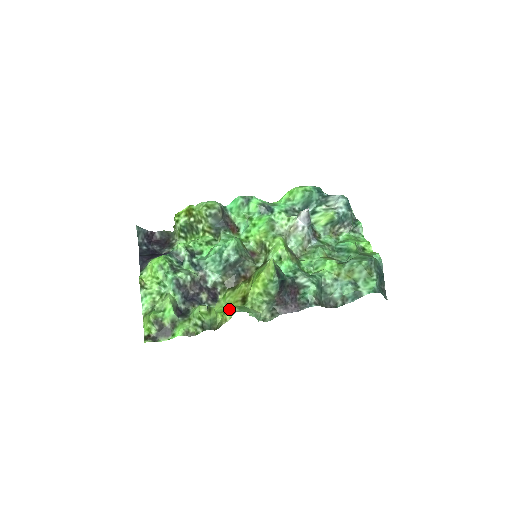
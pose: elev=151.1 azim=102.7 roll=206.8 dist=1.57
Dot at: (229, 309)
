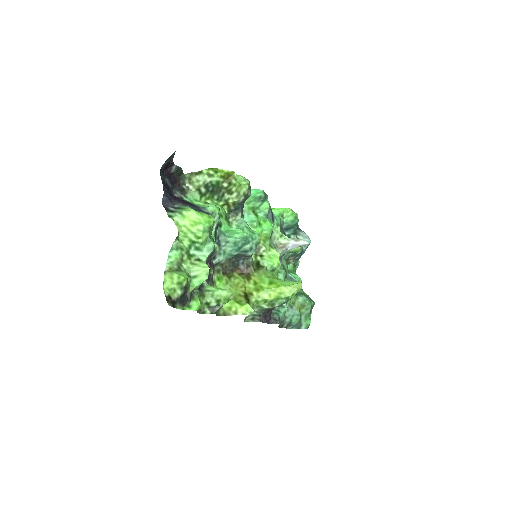
Dot at: (239, 302)
